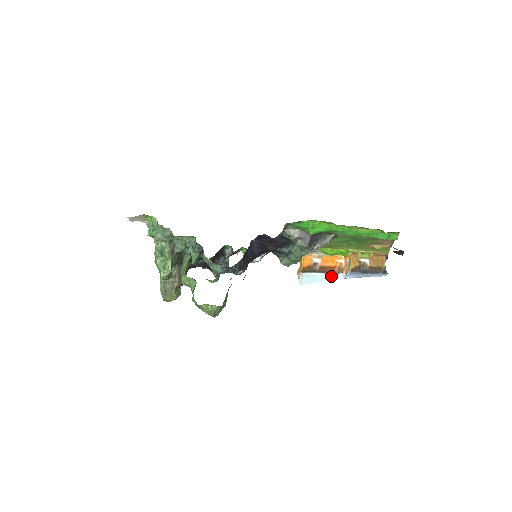
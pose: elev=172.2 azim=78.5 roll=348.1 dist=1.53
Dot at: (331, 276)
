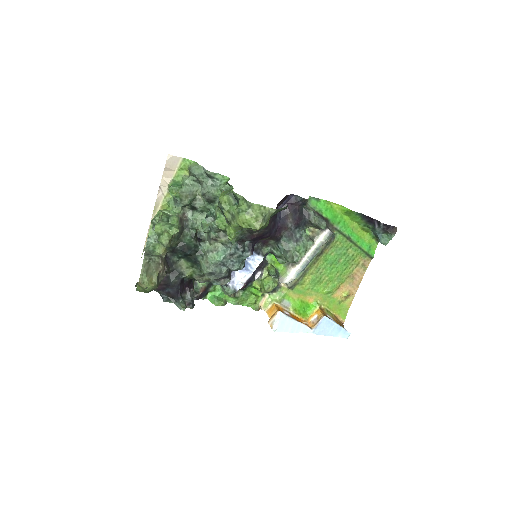
Dot at: (302, 328)
